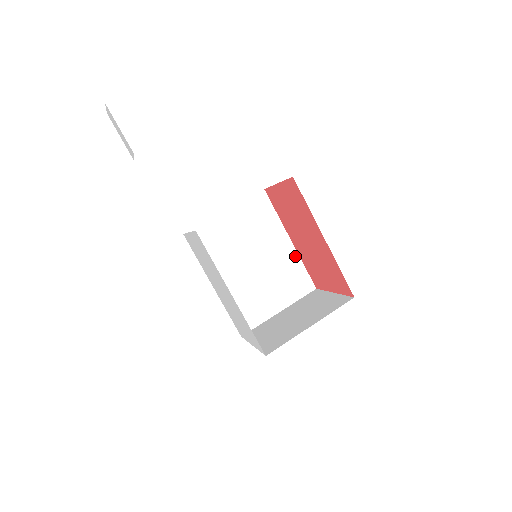
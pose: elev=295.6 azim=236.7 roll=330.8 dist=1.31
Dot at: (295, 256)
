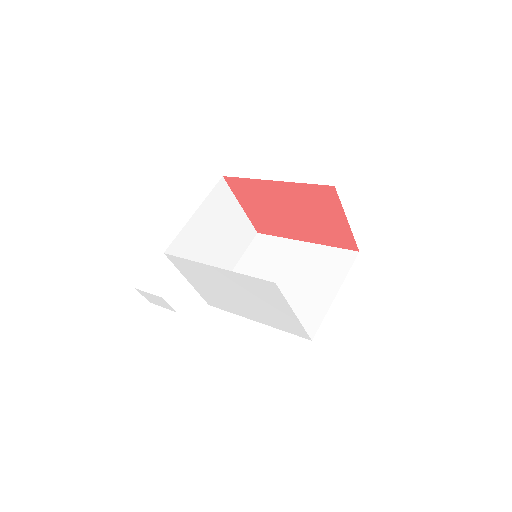
Dot at: (317, 248)
